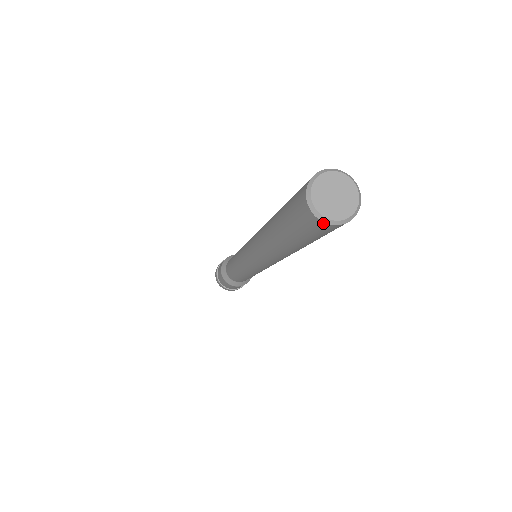
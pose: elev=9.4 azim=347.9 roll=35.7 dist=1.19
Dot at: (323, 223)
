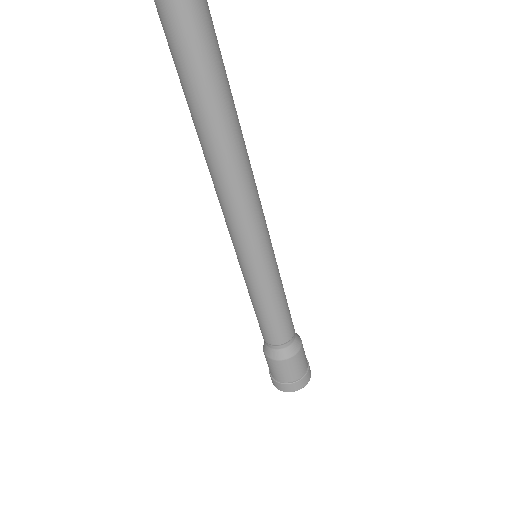
Dot at: (171, 0)
